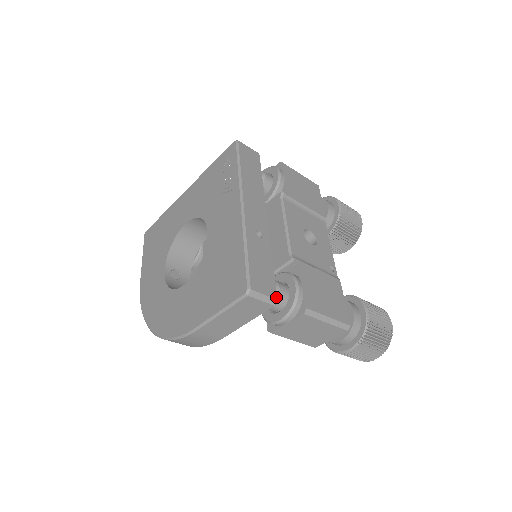
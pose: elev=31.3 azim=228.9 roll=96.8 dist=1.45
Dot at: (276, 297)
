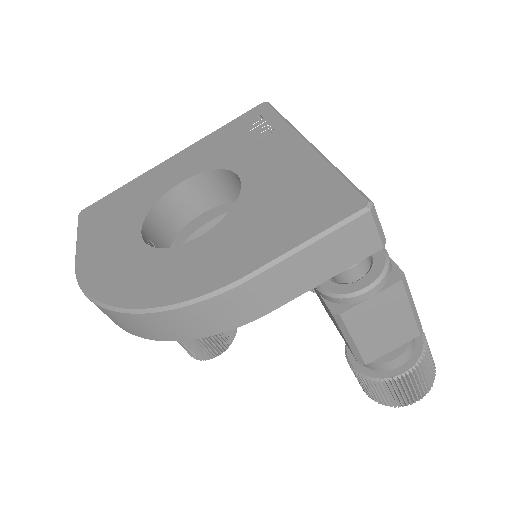
Dot at: (384, 237)
